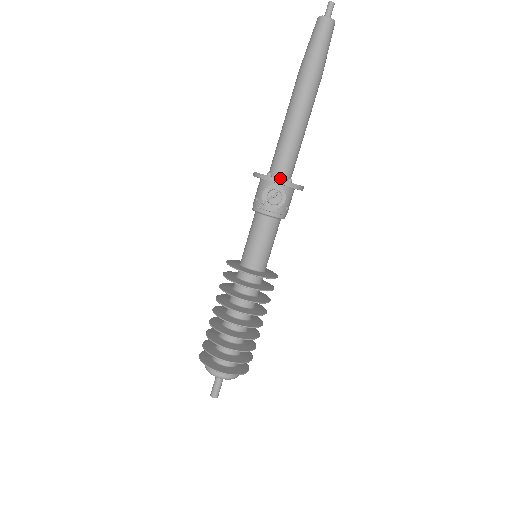
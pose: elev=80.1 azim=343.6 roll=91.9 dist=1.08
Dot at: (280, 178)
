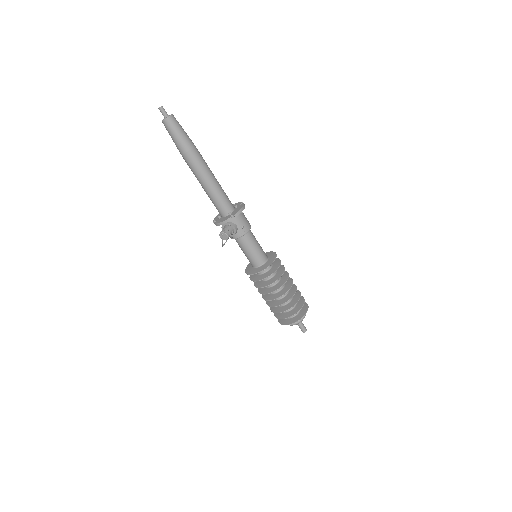
Dot at: (225, 216)
